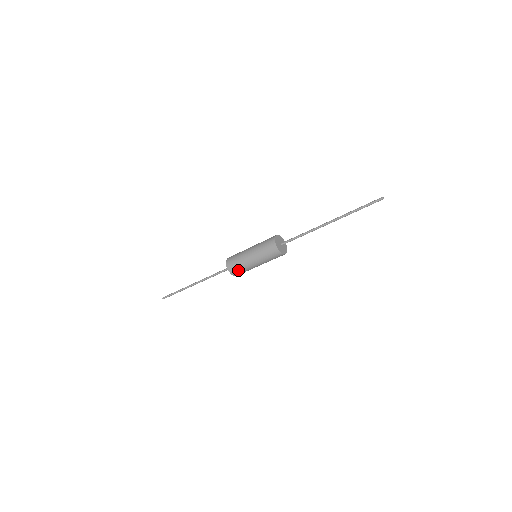
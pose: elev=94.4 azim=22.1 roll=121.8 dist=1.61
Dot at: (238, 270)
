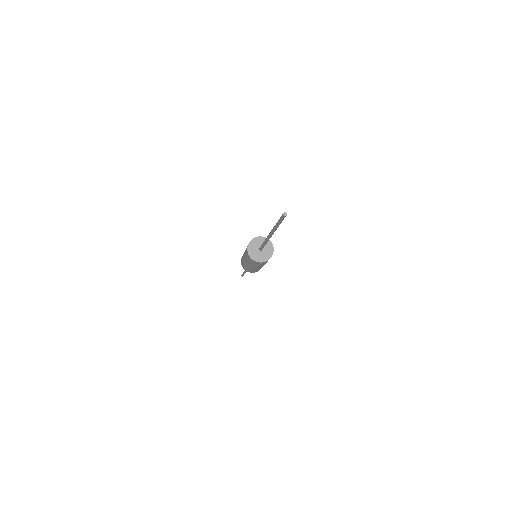
Dot at: (249, 270)
